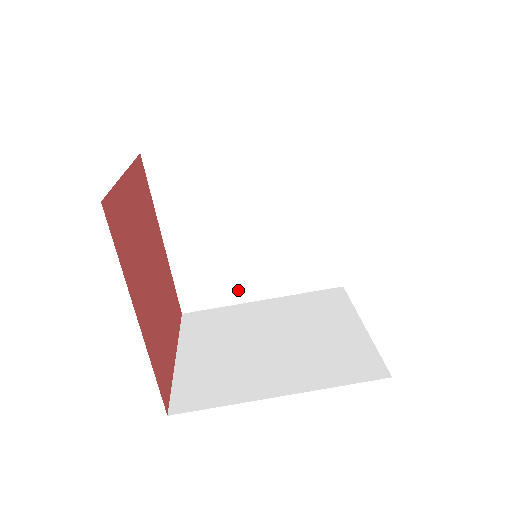
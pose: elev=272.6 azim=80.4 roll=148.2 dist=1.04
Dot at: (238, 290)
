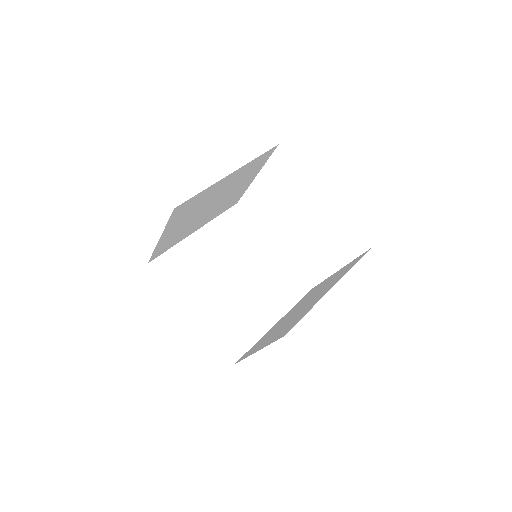
Dot at: (257, 325)
